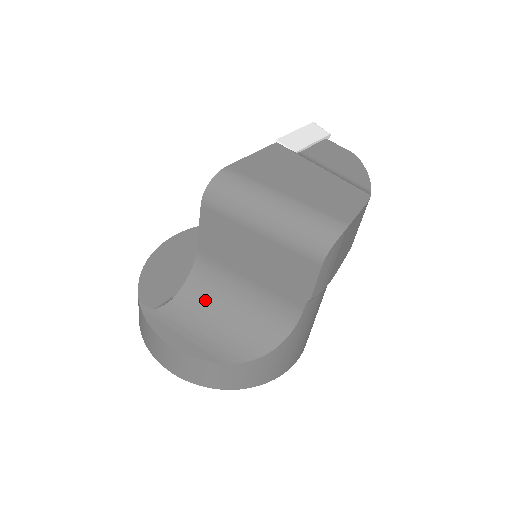
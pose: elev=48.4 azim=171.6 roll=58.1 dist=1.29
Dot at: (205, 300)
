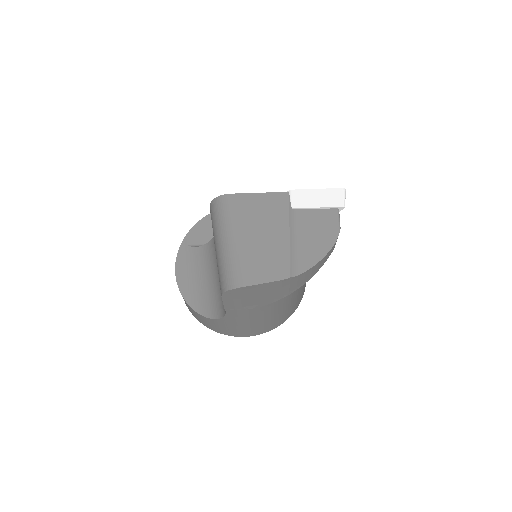
Dot at: (208, 261)
